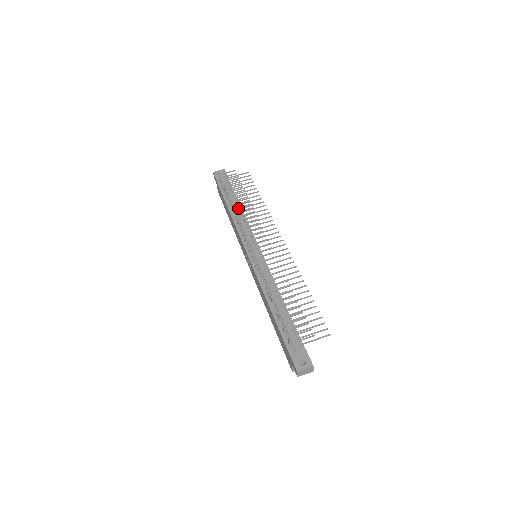
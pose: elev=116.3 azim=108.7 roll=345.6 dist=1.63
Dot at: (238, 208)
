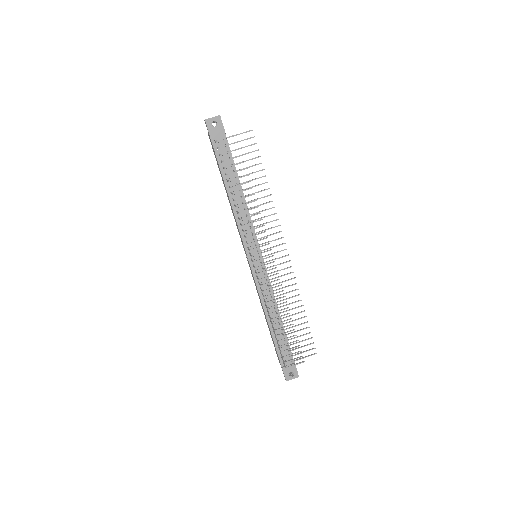
Dot at: (238, 191)
